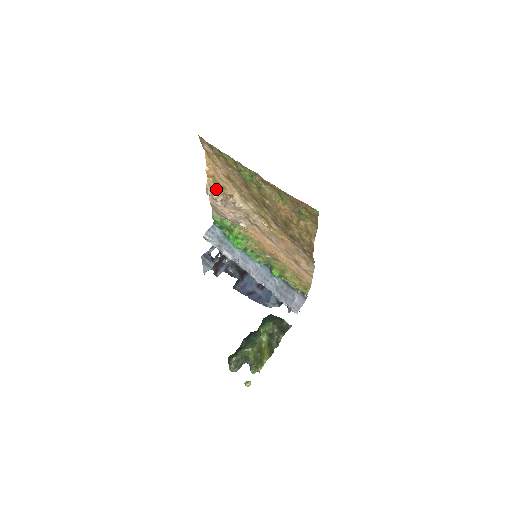
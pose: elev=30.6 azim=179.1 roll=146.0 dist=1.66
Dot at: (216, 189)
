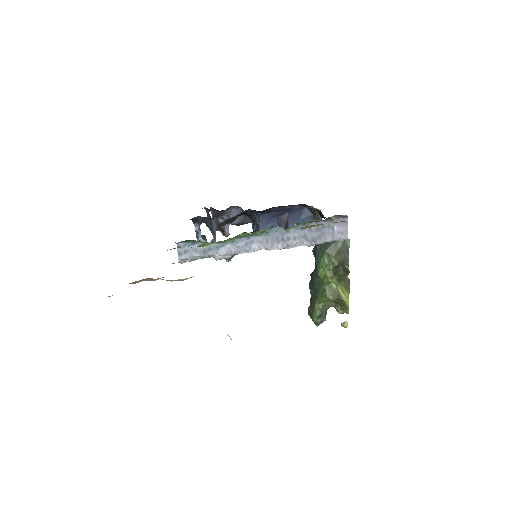
Dot at: (145, 279)
